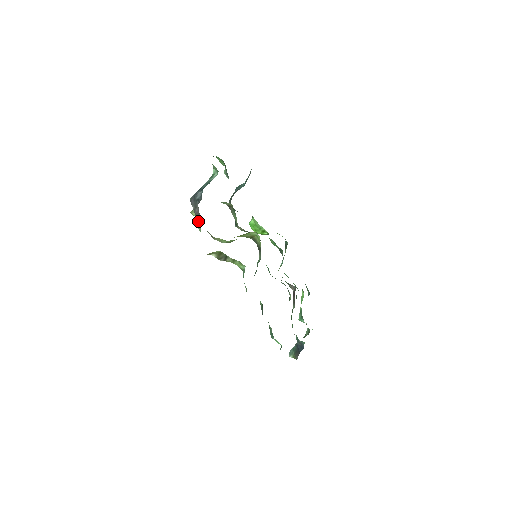
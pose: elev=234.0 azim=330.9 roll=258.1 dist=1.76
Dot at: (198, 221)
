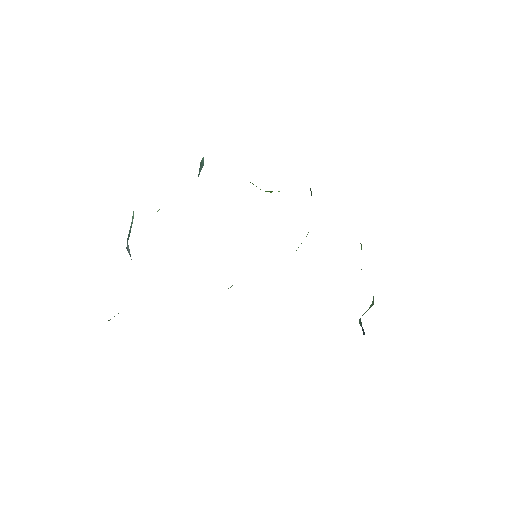
Dot at: occluded
